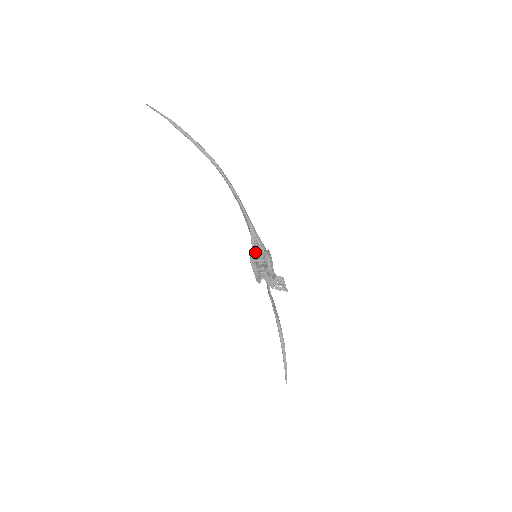
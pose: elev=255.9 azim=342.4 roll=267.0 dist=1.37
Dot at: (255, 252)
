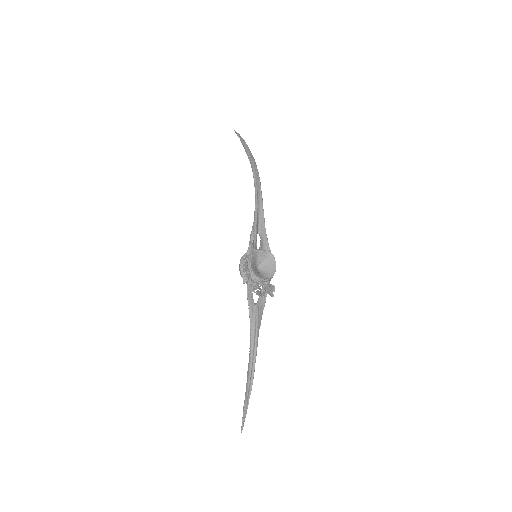
Dot at: (251, 248)
